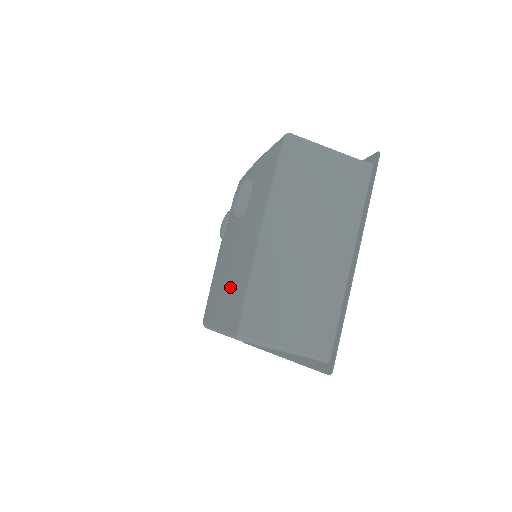
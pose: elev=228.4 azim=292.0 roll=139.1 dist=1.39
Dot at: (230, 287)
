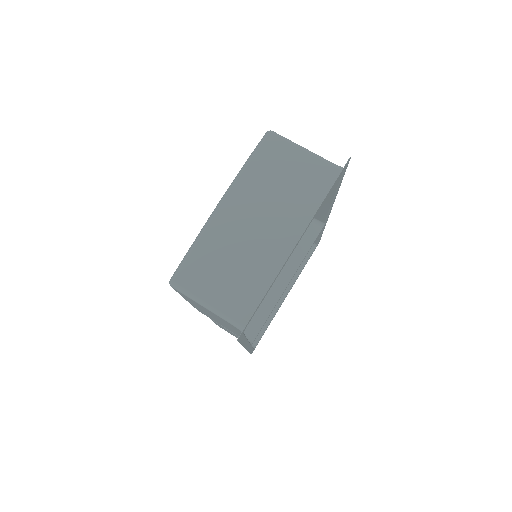
Dot at: occluded
